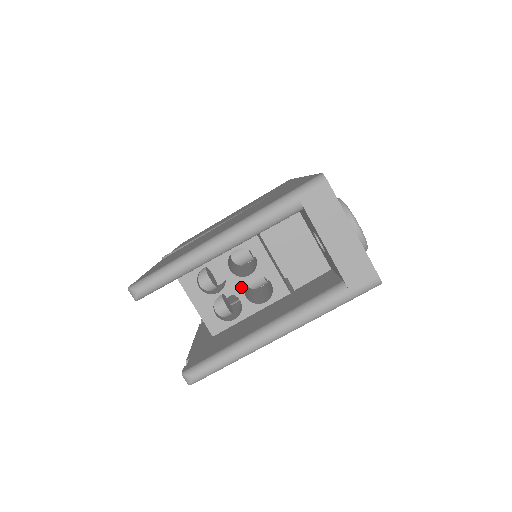
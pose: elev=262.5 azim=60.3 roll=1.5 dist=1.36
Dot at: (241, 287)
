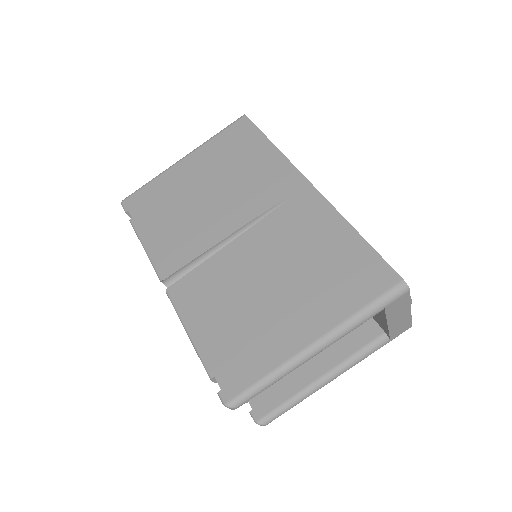
Dot at: occluded
